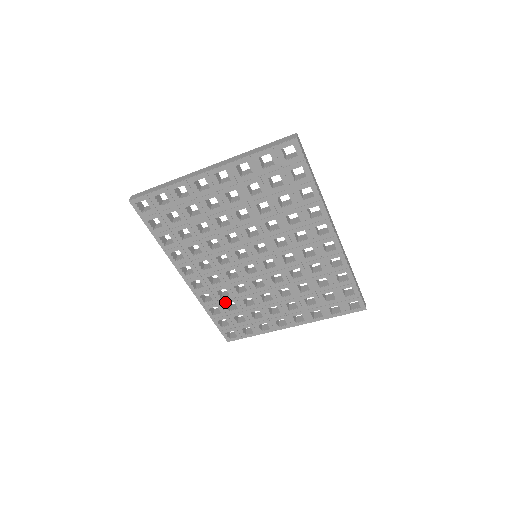
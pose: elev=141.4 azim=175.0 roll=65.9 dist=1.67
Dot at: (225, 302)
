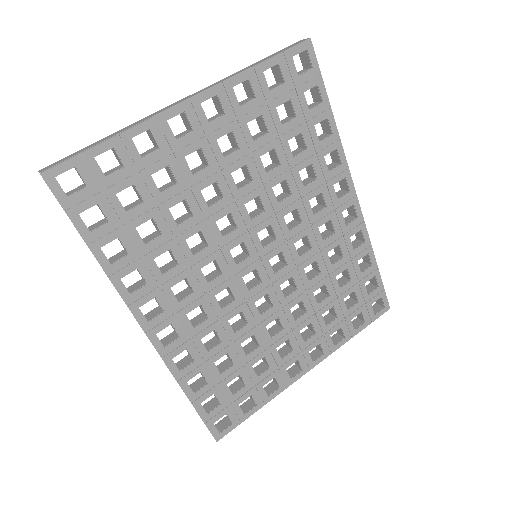
Dot at: (214, 358)
